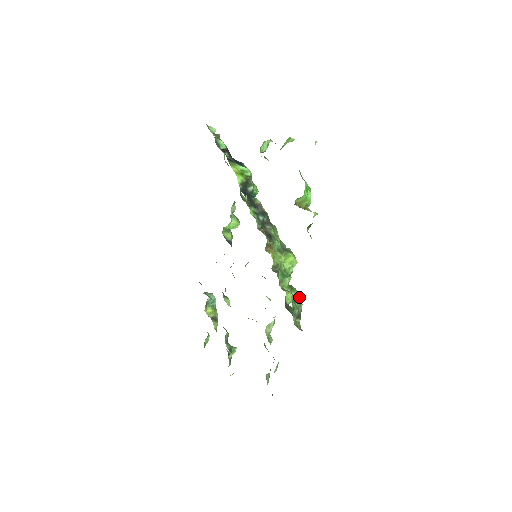
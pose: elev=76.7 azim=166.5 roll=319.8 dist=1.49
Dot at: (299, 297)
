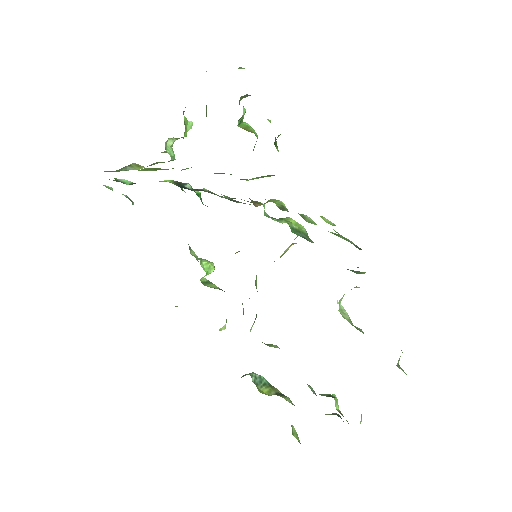
Dot at: (338, 235)
